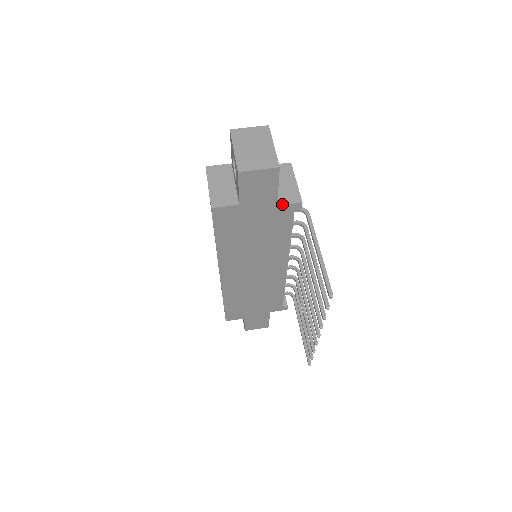
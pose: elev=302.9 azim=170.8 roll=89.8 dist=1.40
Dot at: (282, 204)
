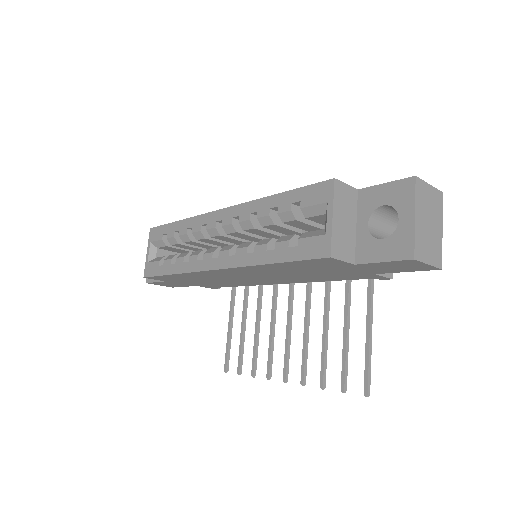
Dot at: (379, 274)
